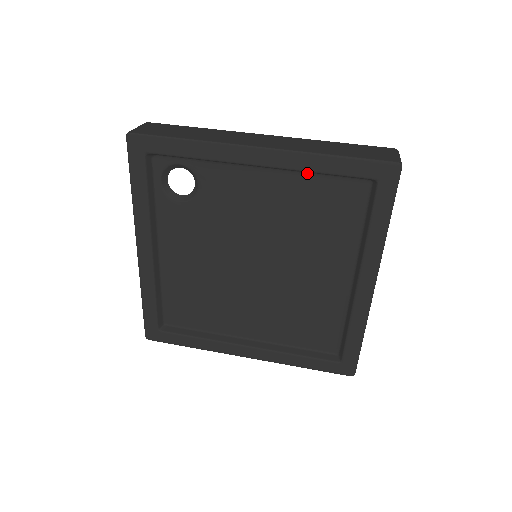
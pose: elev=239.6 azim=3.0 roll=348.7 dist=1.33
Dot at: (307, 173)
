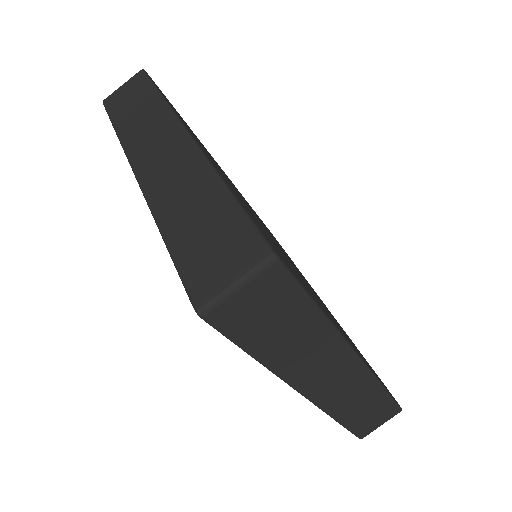
Dot at: occluded
